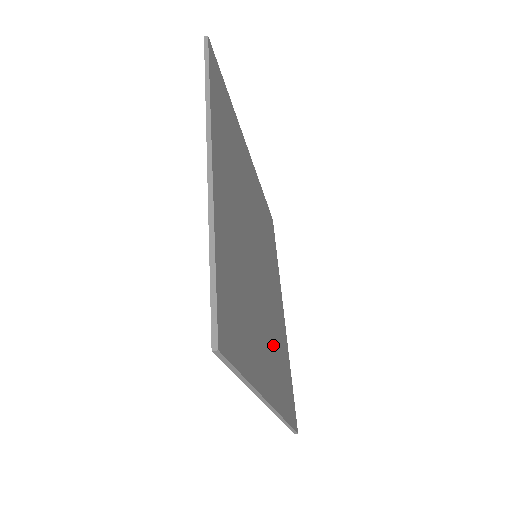
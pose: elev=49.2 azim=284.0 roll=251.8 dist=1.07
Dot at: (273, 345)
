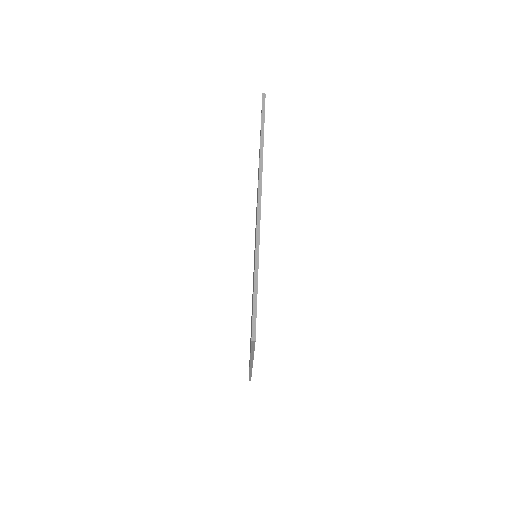
Dot at: occluded
